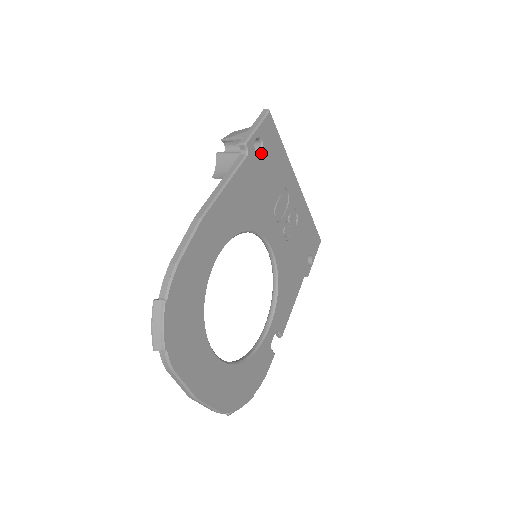
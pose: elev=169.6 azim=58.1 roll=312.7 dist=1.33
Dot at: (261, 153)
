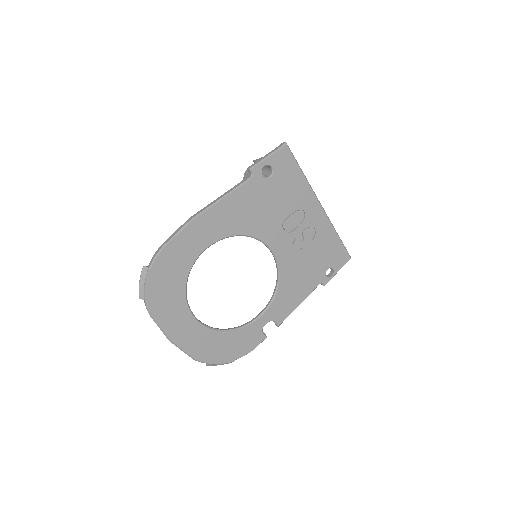
Dot at: (270, 177)
